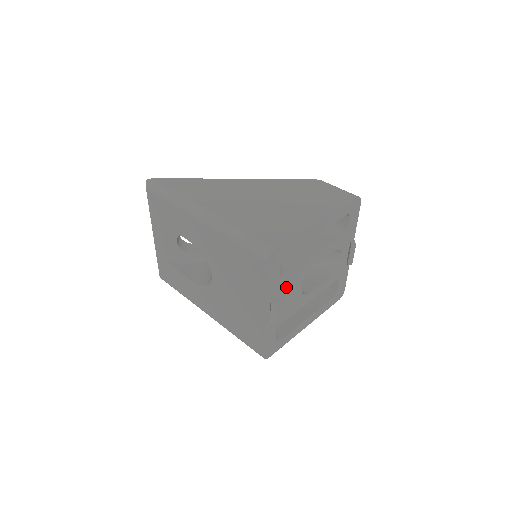
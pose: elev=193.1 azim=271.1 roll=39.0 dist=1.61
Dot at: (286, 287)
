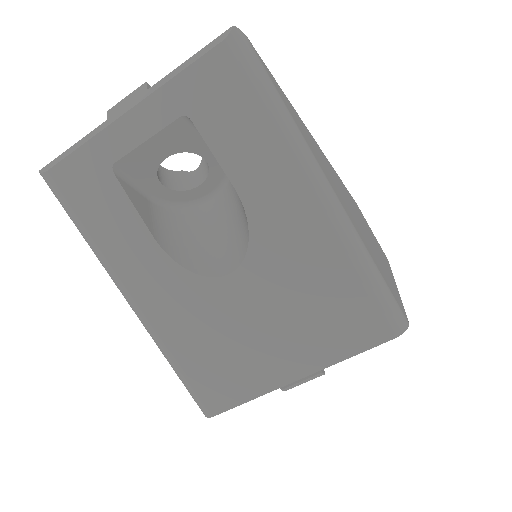
Dot at: occluded
